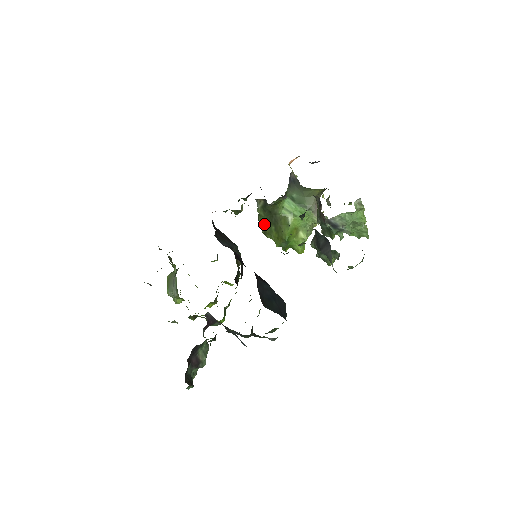
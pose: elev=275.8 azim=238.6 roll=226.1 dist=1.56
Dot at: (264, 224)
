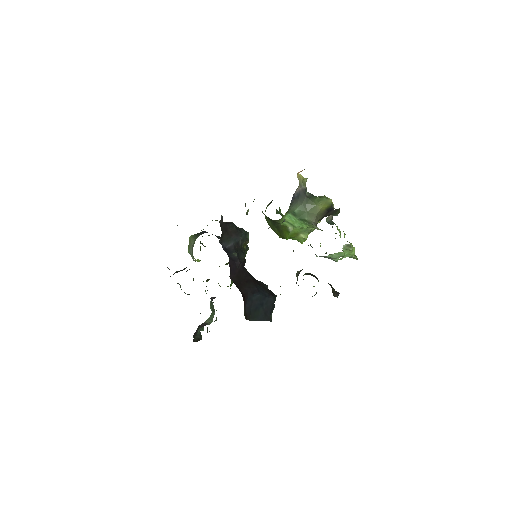
Dot at: (269, 222)
